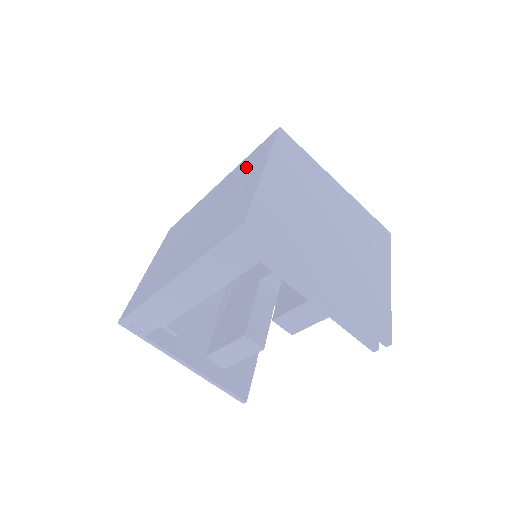
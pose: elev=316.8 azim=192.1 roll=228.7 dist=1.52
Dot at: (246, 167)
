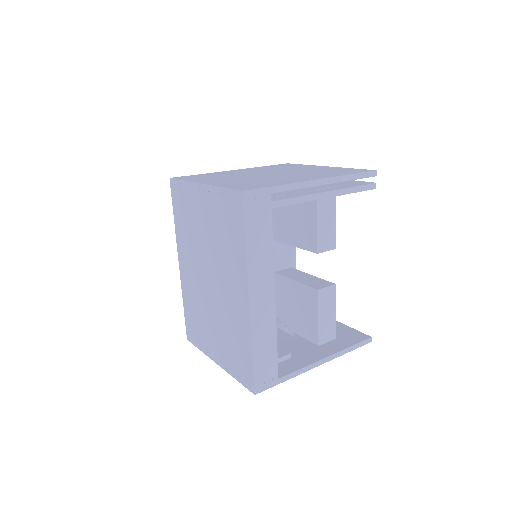
Dot at: (185, 216)
